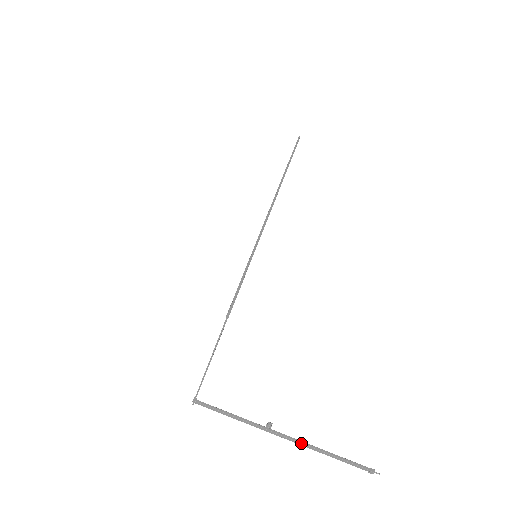
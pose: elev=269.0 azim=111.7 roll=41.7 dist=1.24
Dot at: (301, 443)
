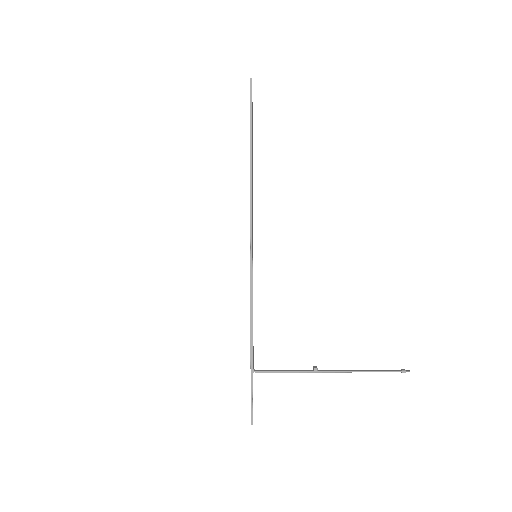
Dot at: (343, 372)
